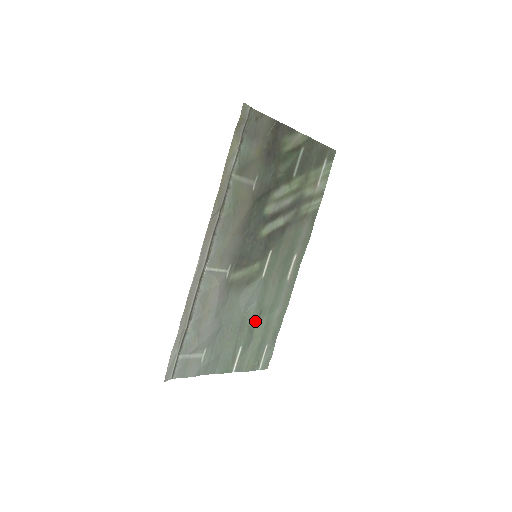
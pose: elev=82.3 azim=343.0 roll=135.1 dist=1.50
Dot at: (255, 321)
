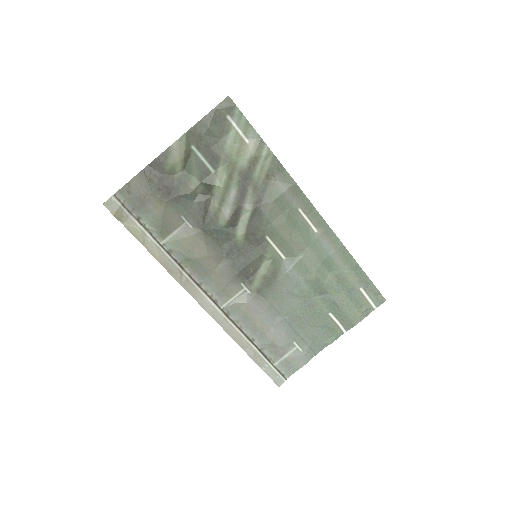
Dot at: (320, 288)
